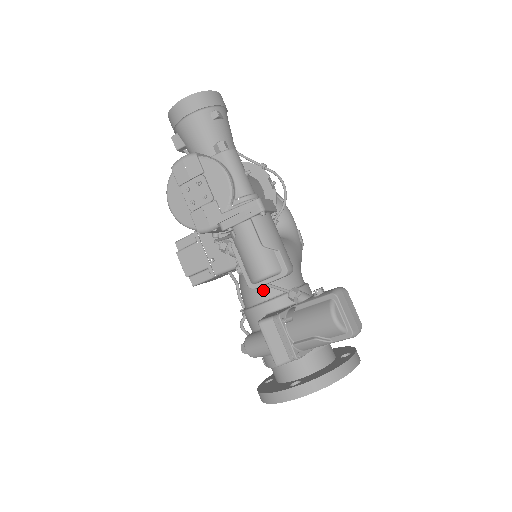
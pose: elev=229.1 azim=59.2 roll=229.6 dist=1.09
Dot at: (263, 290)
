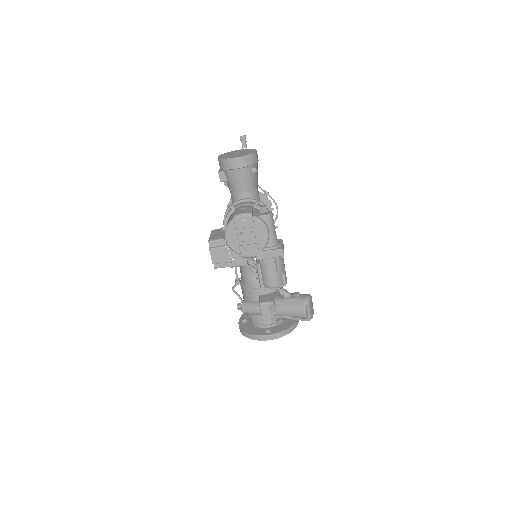
Dot at: occluded
